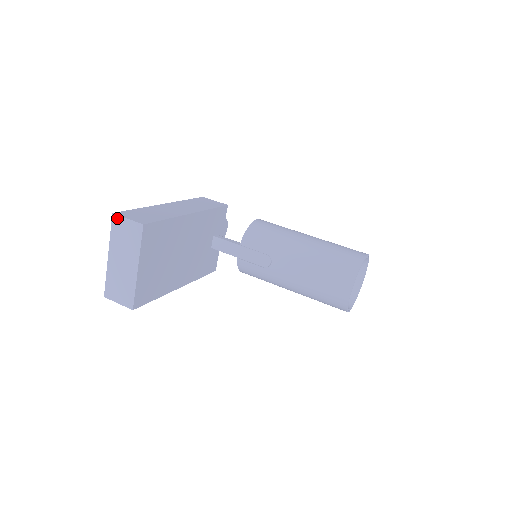
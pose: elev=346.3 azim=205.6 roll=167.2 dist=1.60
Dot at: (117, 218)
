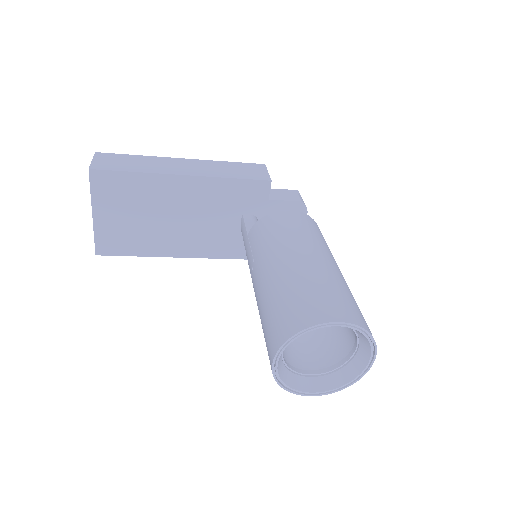
Dot at: occluded
